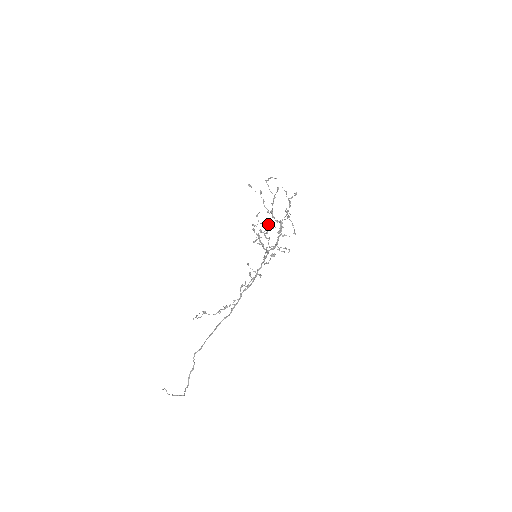
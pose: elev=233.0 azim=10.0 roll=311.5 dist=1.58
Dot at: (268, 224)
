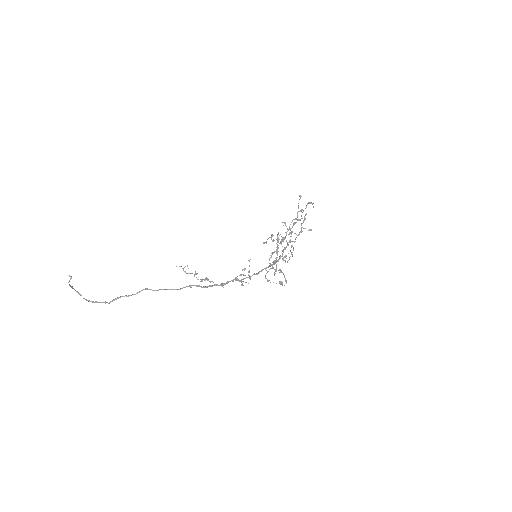
Dot at: occluded
